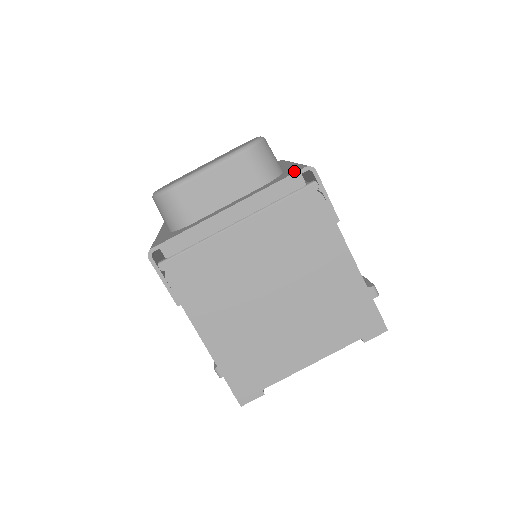
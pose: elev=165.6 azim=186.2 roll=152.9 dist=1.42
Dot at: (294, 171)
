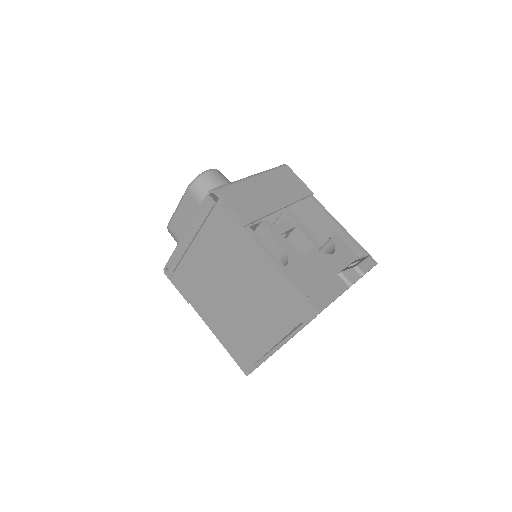
Dot at: occluded
